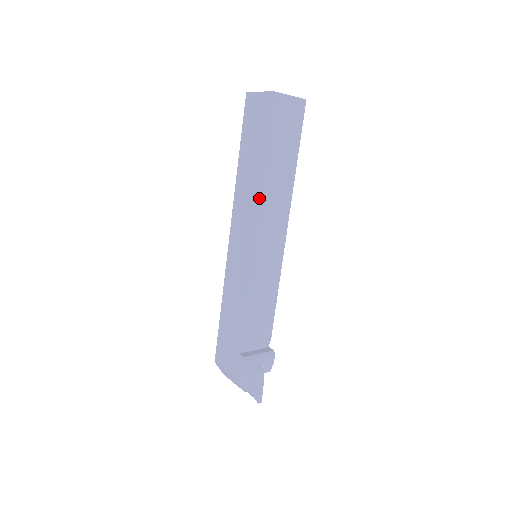
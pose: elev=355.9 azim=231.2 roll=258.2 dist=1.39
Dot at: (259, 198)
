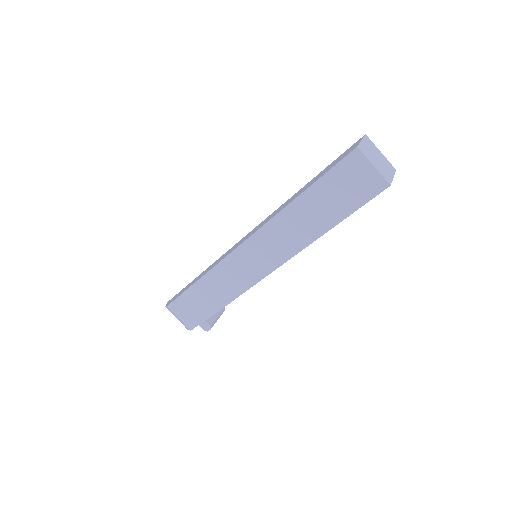
Dot at: (305, 247)
